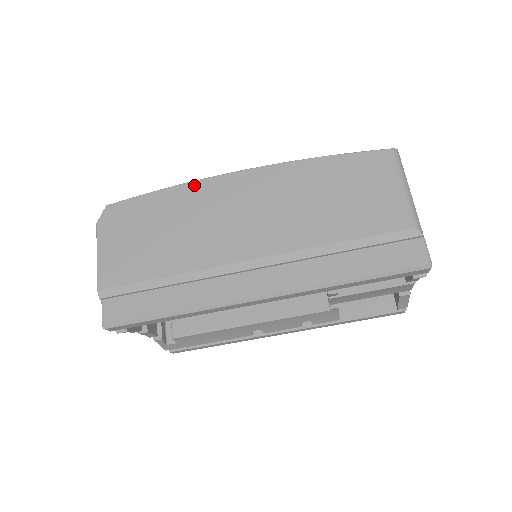
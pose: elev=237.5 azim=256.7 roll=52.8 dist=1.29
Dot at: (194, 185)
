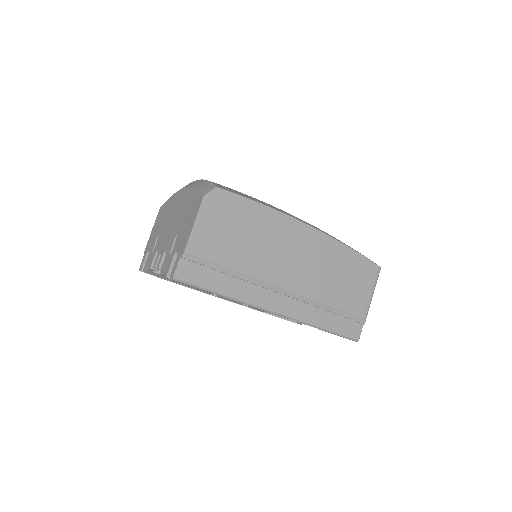
Dot at: (279, 215)
